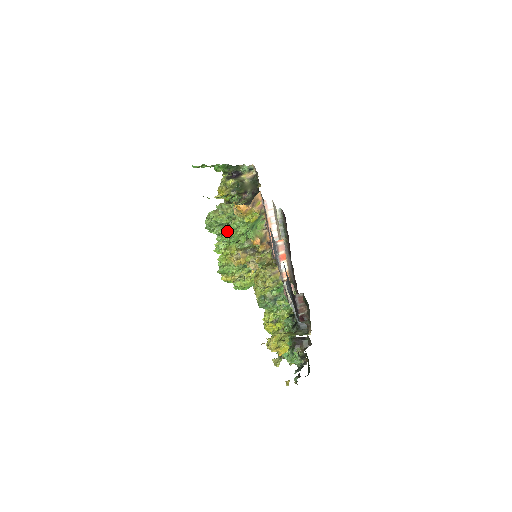
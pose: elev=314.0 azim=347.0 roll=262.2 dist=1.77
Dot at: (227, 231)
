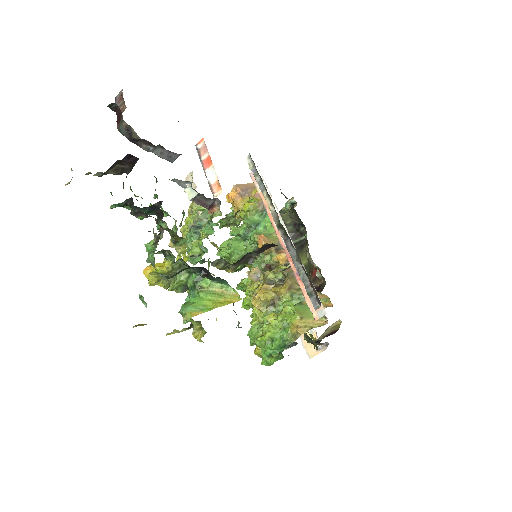
Dot at: occluded
